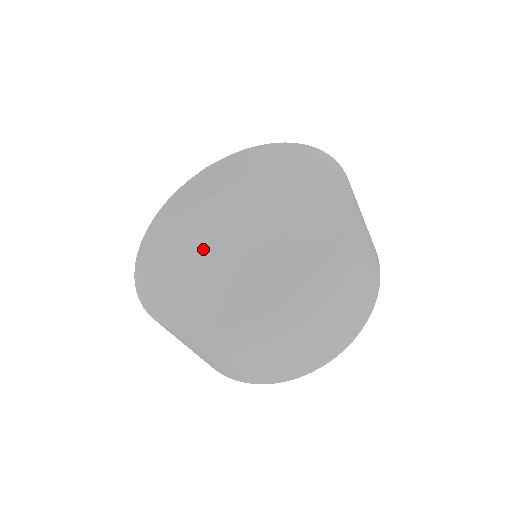
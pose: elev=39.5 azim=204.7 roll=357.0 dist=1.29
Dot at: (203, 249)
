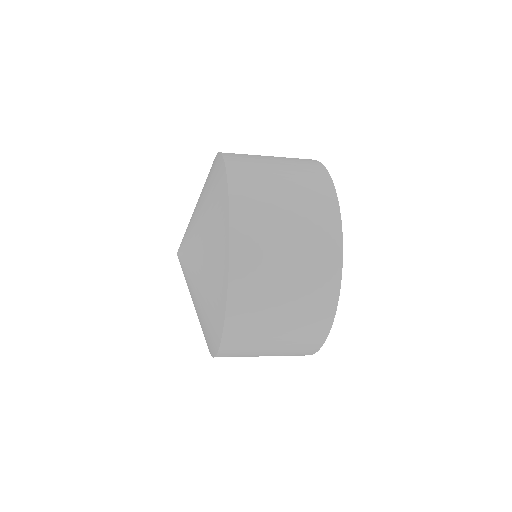
Dot at: (192, 288)
